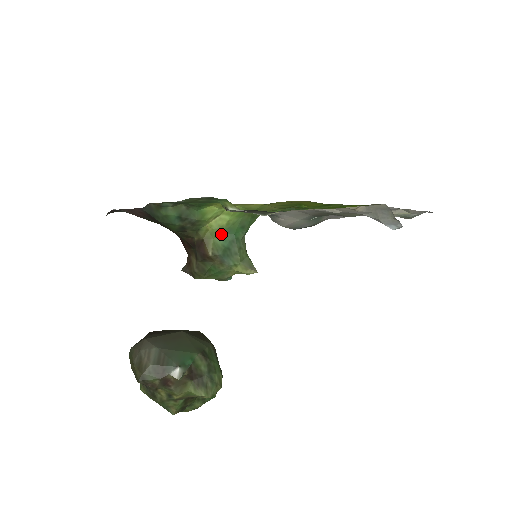
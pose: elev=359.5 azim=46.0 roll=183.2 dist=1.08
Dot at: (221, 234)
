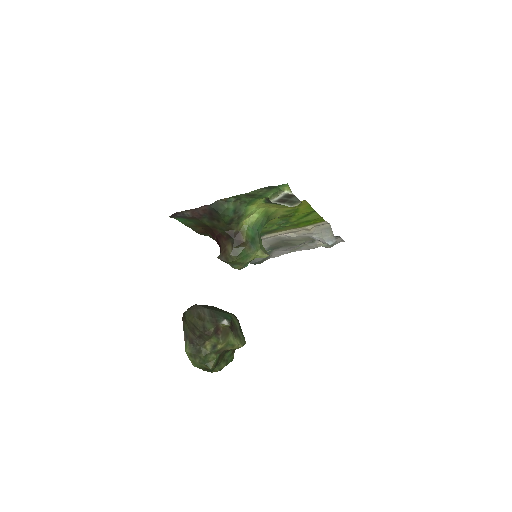
Dot at: (250, 228)
